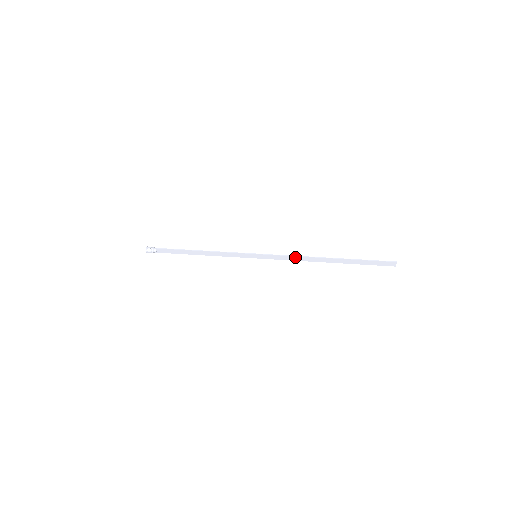
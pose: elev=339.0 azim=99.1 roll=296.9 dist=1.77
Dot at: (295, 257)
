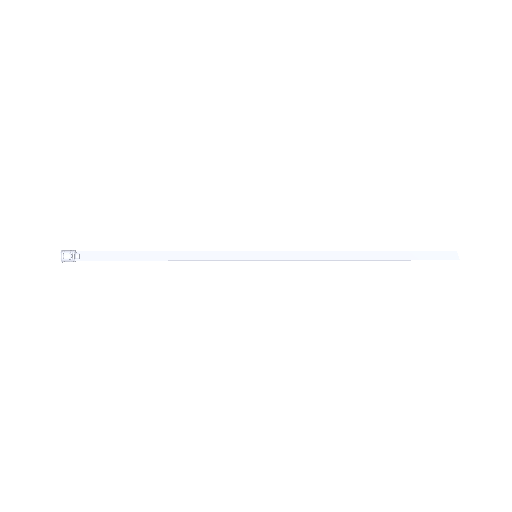
Dot at: (317, 253)
